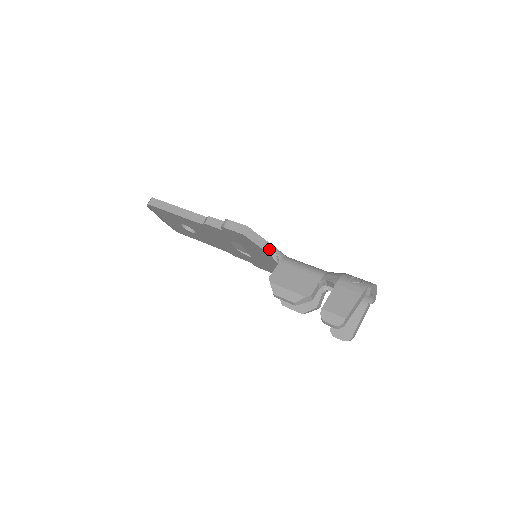
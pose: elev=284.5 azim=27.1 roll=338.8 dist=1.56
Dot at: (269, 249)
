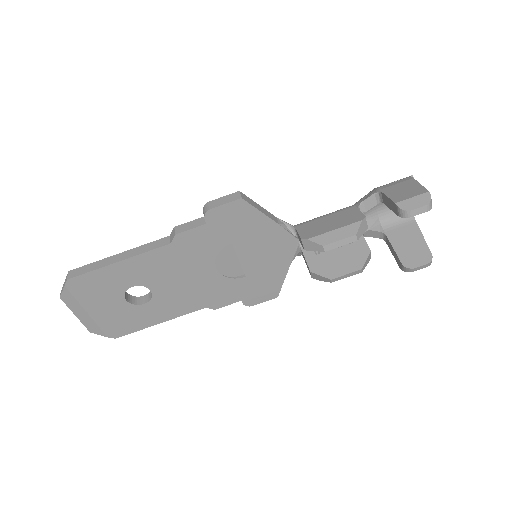
Dot at: (274, 219)
